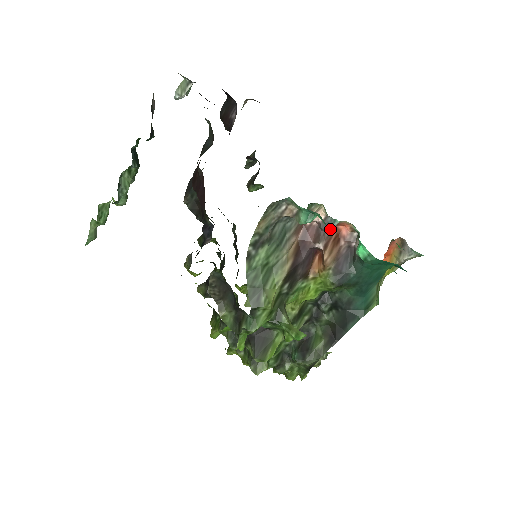
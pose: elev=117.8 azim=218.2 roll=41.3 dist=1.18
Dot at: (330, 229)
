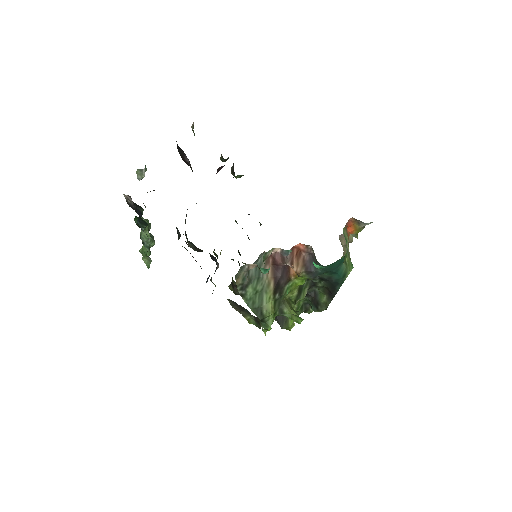
Dot at: occluded
